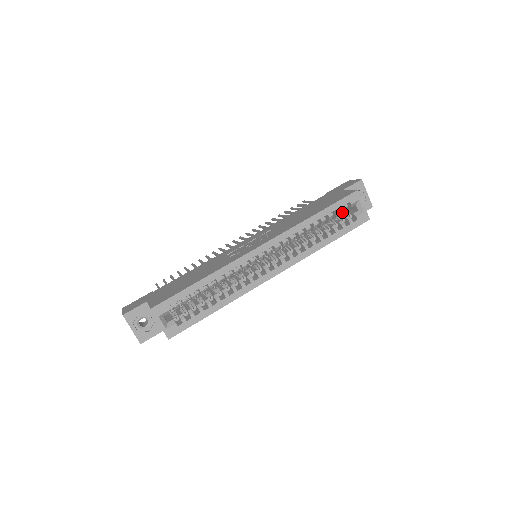
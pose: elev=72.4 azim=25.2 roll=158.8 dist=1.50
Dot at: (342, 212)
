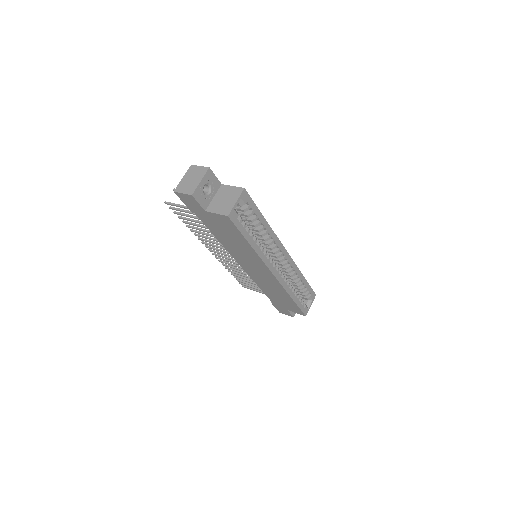
Dot at: occluded
